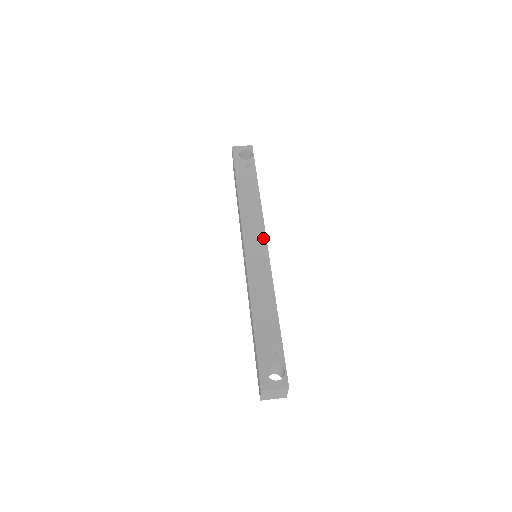
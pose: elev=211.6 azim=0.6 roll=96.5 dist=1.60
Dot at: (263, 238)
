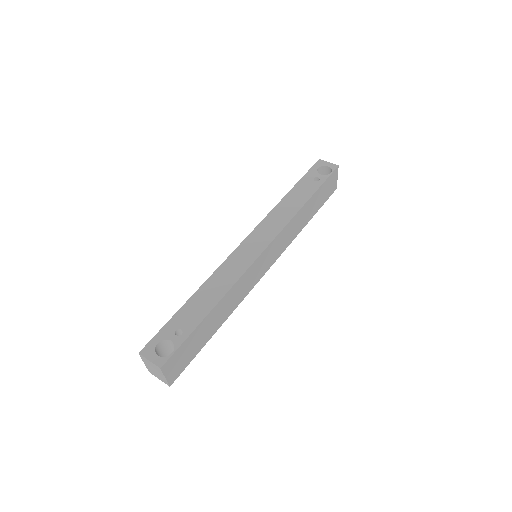
Dot at: (268, 241)
